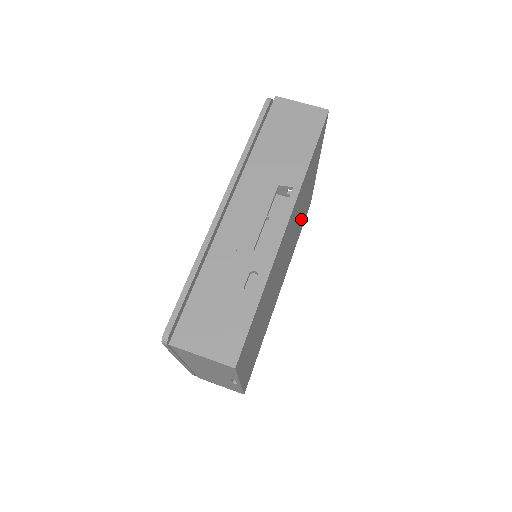
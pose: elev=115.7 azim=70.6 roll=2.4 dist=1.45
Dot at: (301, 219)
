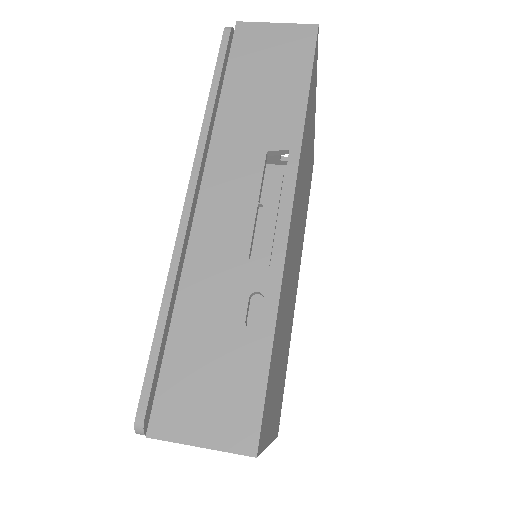
Dot at: occluded
